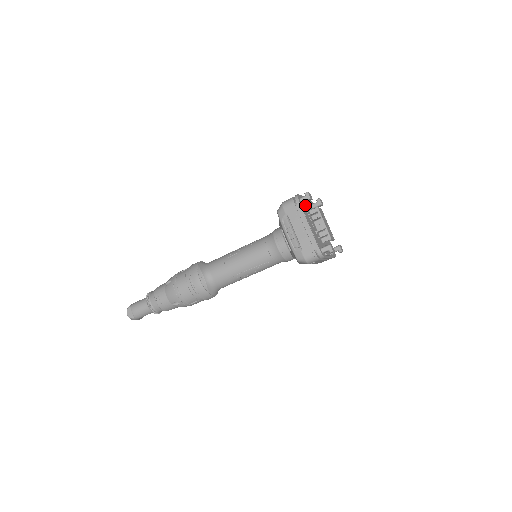
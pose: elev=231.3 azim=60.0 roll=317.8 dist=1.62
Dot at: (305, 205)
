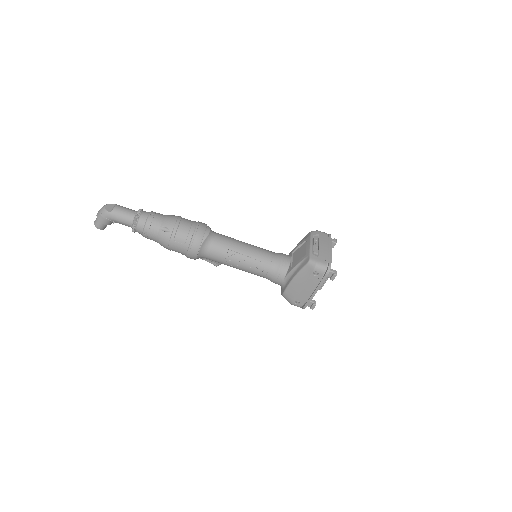
Dot at: occluded
